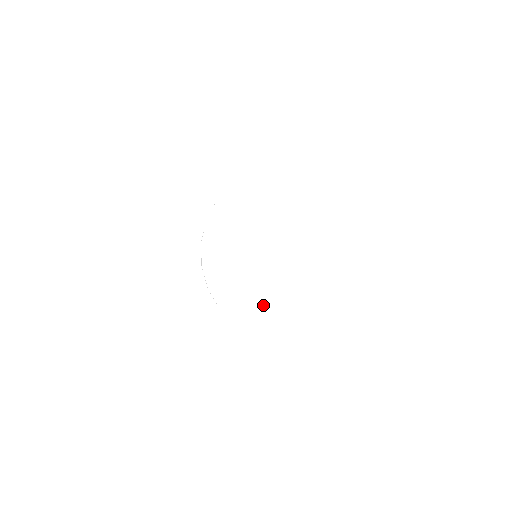
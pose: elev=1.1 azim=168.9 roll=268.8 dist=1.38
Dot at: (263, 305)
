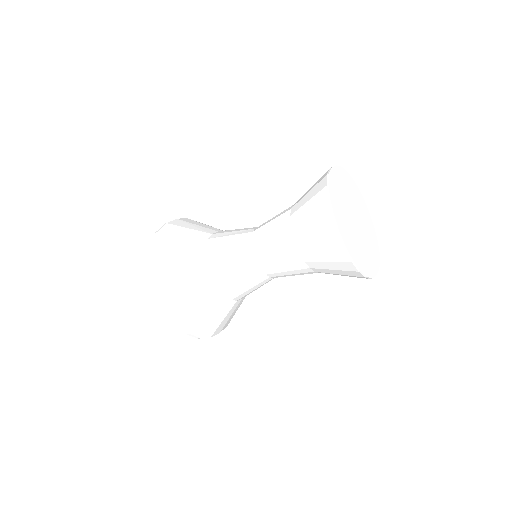
Dot at: (357, 250)
